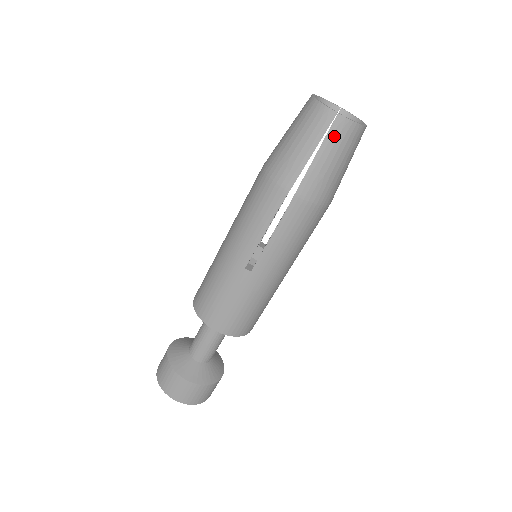
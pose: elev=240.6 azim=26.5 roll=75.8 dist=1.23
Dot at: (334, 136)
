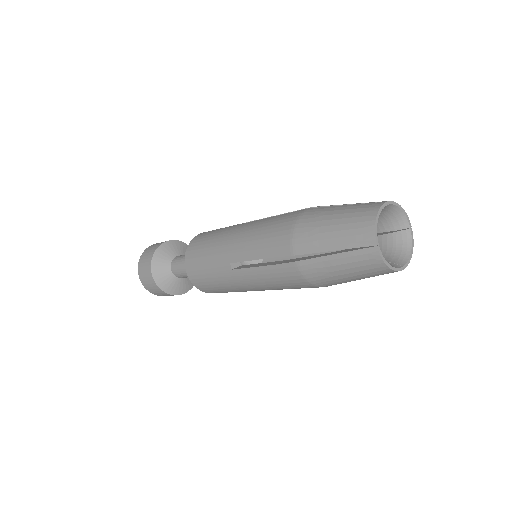
Dot at: (359, 257)
